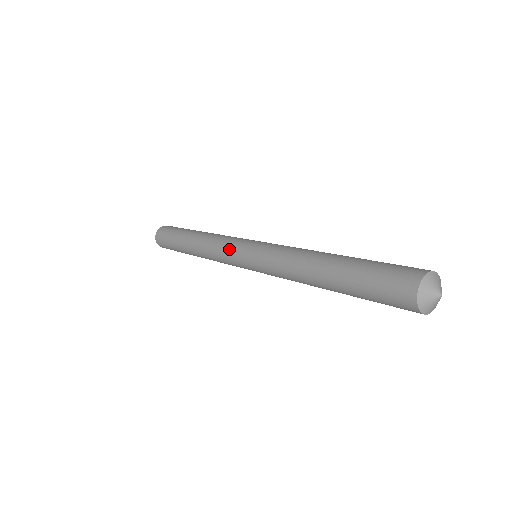
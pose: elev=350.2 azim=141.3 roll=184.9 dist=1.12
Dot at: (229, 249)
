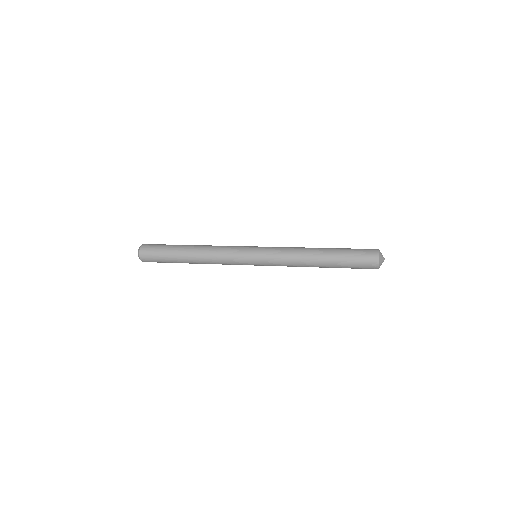
Dot at: (238, 262)
